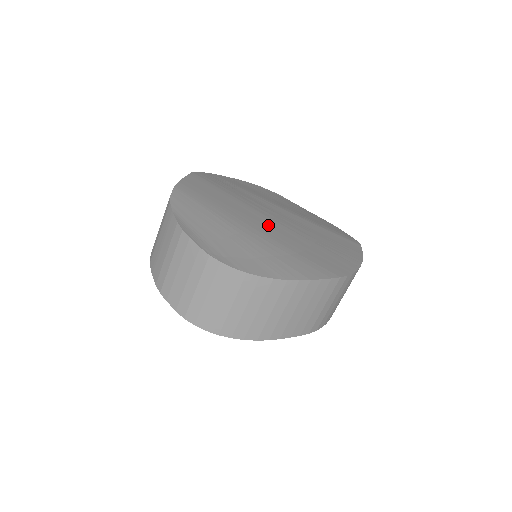
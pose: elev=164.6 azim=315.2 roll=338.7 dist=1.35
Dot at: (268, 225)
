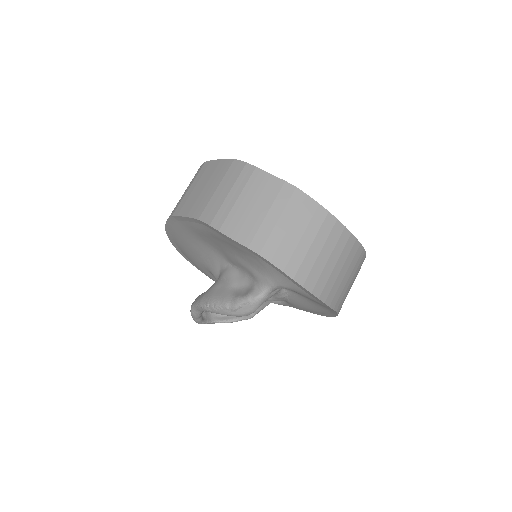
Dot at: occluded
